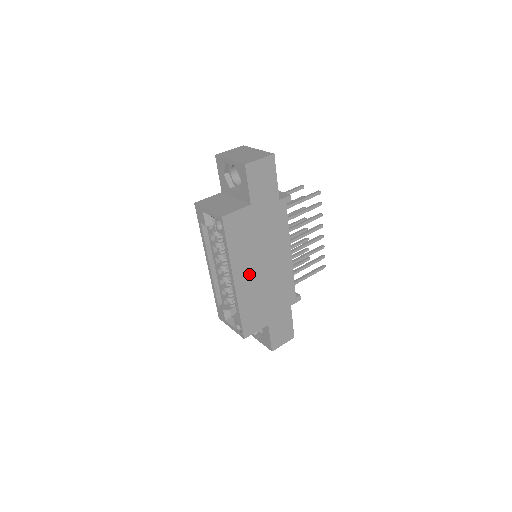
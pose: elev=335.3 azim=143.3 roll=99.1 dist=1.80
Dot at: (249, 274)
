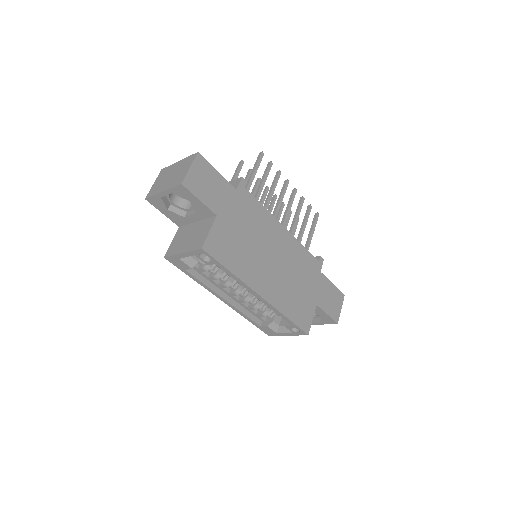
Dot at: (266, 277)
